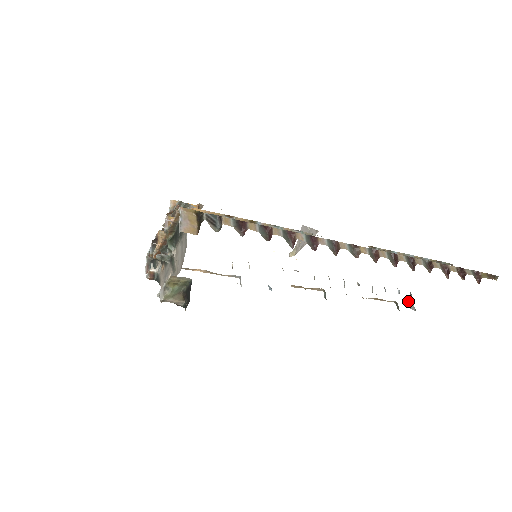
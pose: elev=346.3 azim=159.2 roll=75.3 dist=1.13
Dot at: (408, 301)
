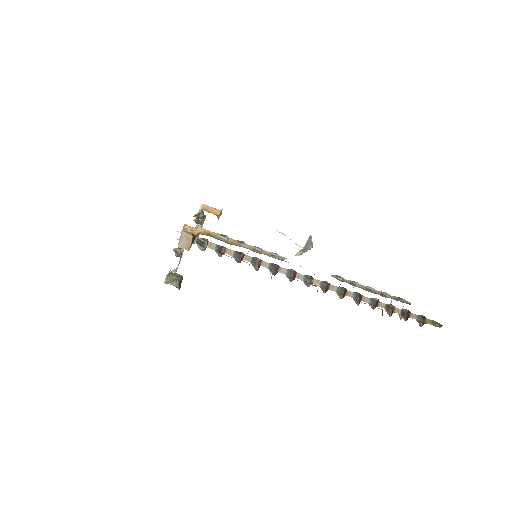
Dot at: occluded
